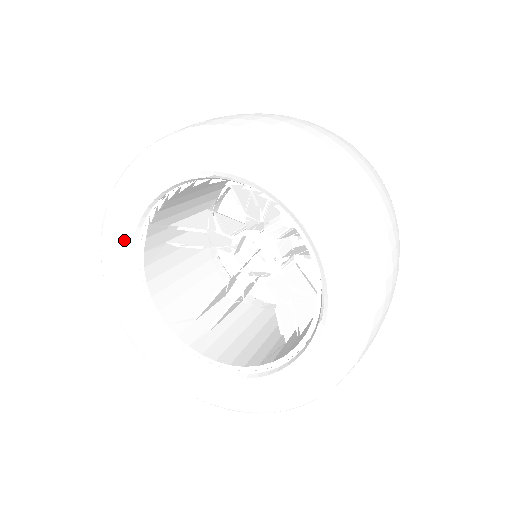
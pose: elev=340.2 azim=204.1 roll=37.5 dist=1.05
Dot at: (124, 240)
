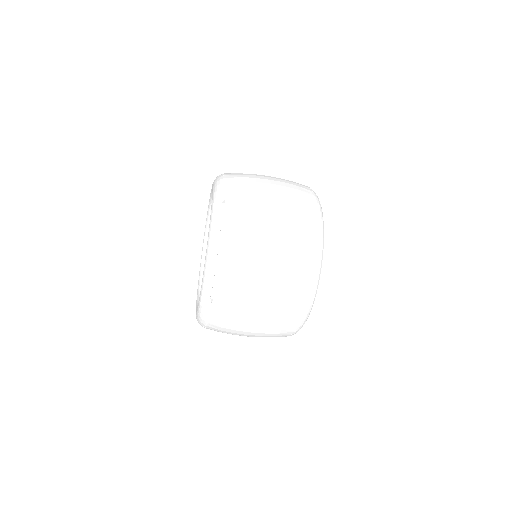
Dot at: occluded
